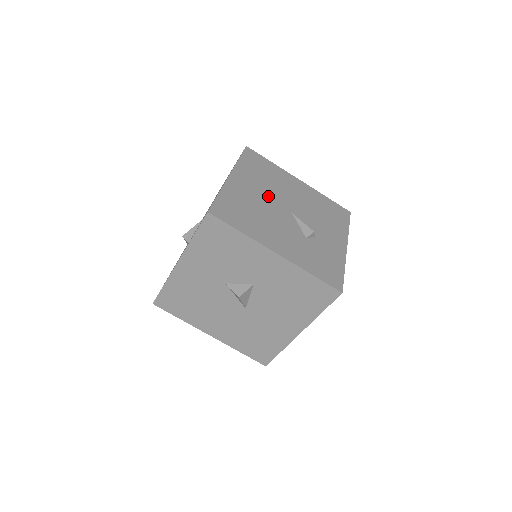
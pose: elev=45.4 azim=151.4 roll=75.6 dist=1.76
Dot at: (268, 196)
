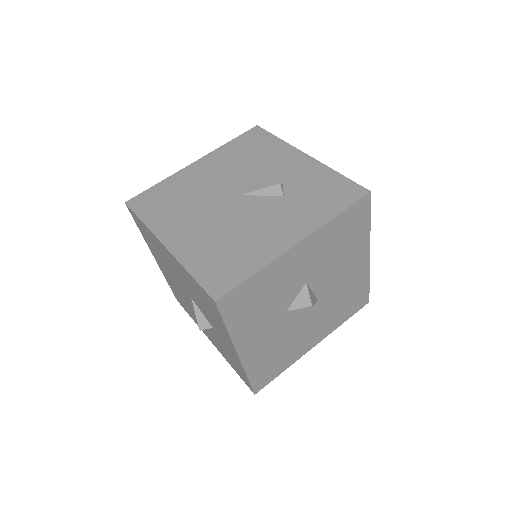
Dot at: (209, 212)
